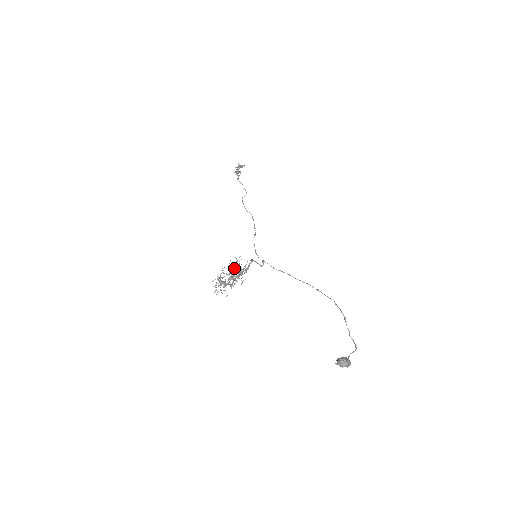
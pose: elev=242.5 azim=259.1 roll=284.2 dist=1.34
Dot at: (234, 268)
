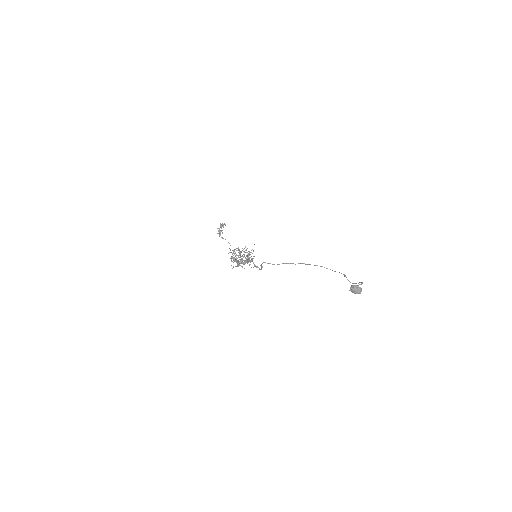
Dot at: (242, 255)
